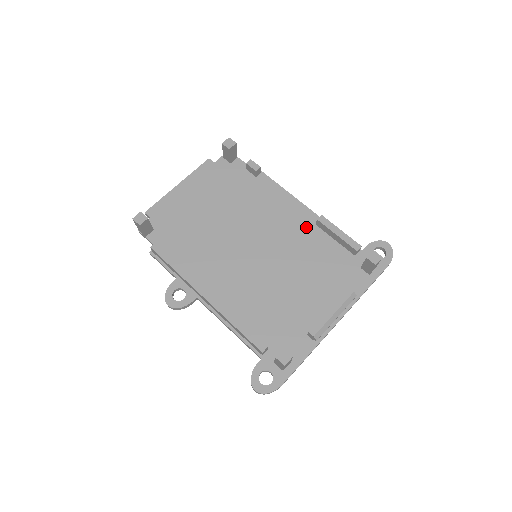
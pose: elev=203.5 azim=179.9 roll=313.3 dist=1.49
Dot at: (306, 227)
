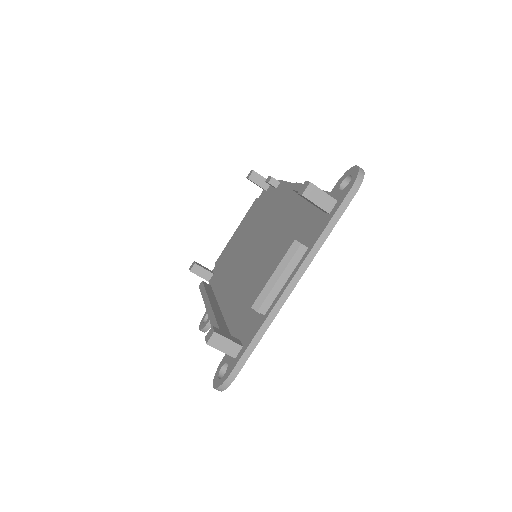
Dot at: (294, 204)
